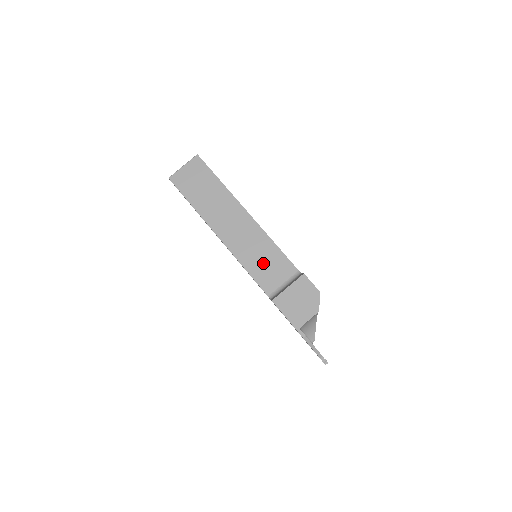
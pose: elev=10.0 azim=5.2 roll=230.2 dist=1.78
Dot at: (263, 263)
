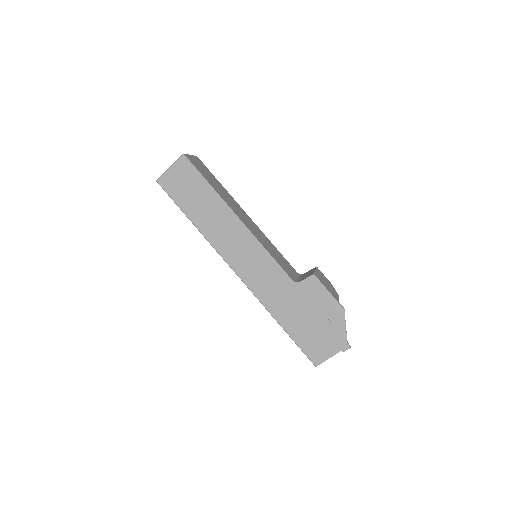
Dot at: (277, 255)
